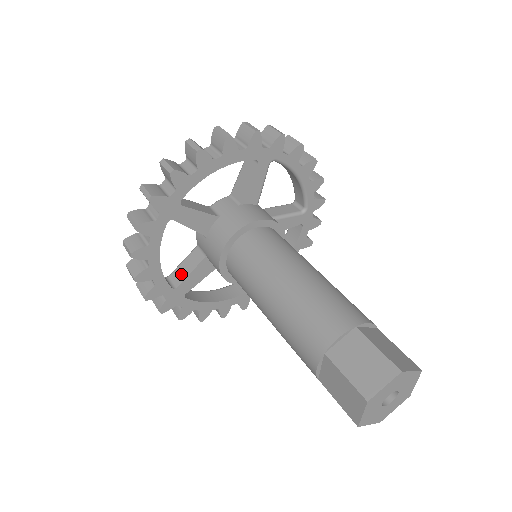
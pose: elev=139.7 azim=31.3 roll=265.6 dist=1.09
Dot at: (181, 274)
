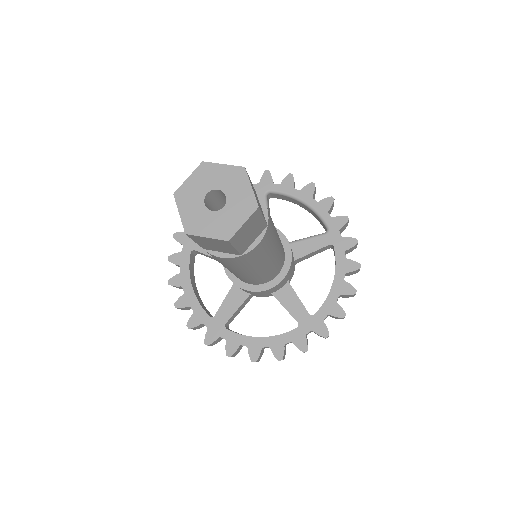
Dot at: occluded
